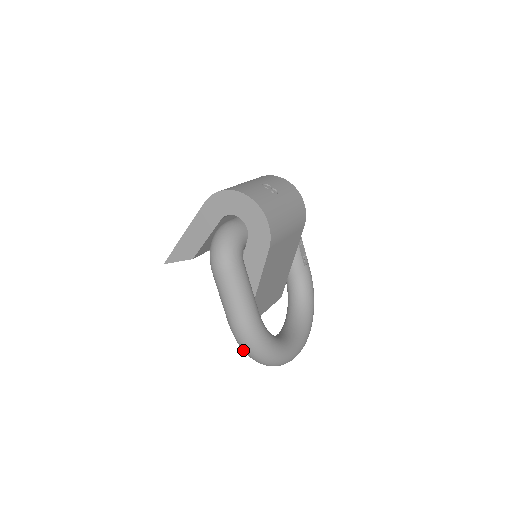
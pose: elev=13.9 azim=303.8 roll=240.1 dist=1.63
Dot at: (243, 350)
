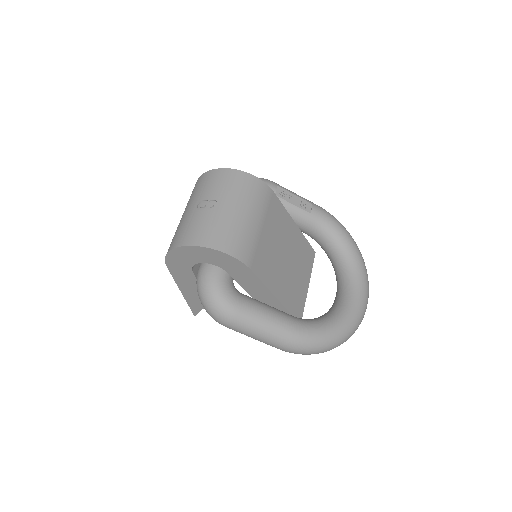
Dot at: occluded
